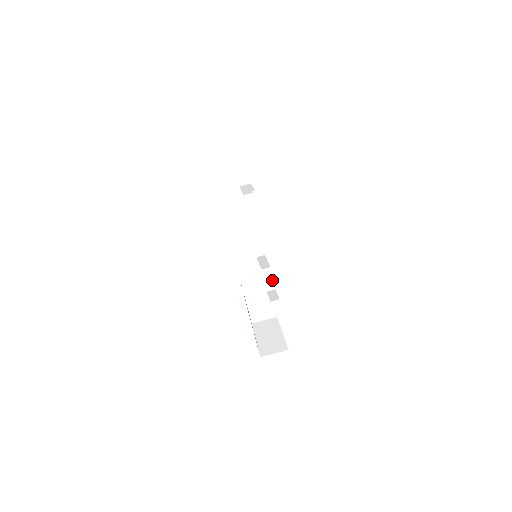
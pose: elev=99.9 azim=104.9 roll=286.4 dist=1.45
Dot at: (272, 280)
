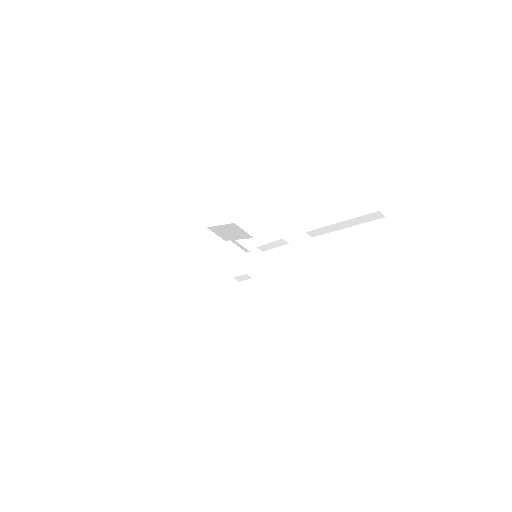
Dot at: occluded
